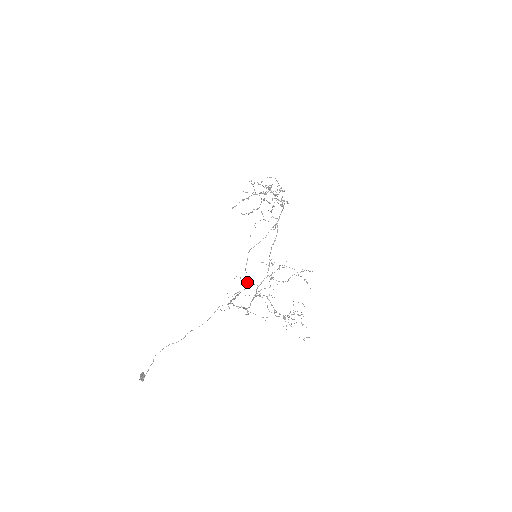
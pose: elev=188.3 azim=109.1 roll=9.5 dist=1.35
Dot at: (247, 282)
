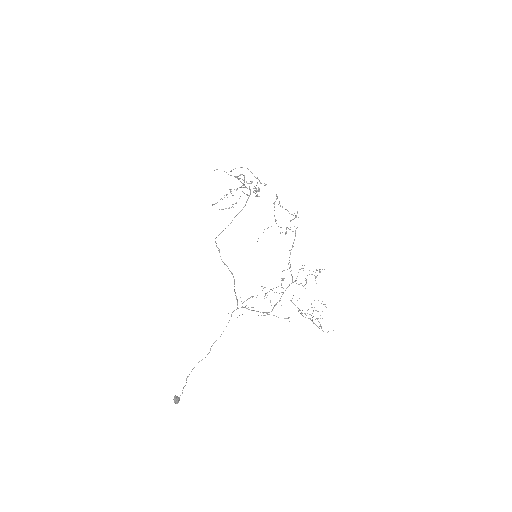
Dot at: (233, 276)
